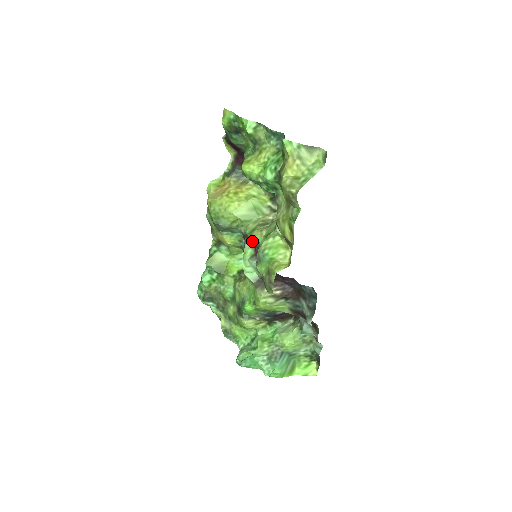
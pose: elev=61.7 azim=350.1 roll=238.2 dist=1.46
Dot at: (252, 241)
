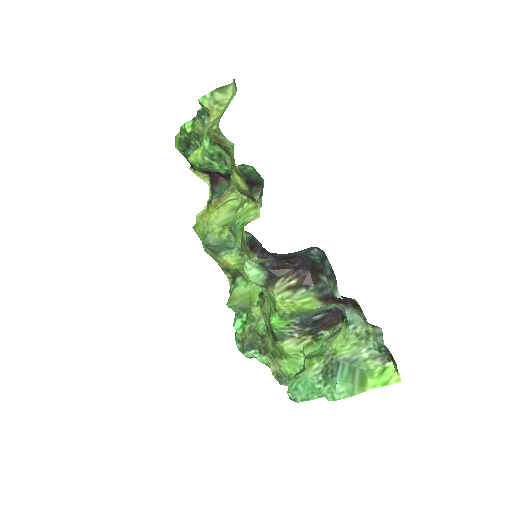
Dot at: occluded
